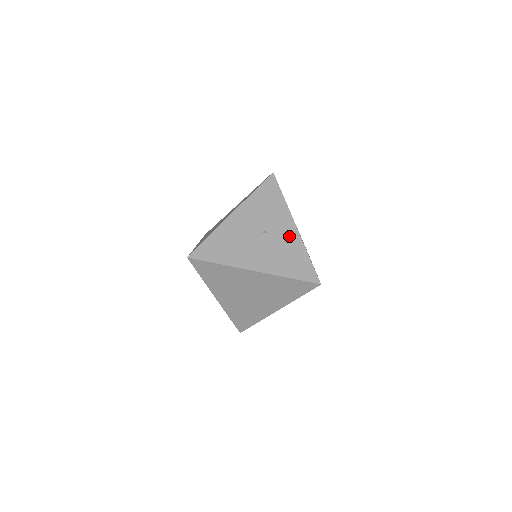
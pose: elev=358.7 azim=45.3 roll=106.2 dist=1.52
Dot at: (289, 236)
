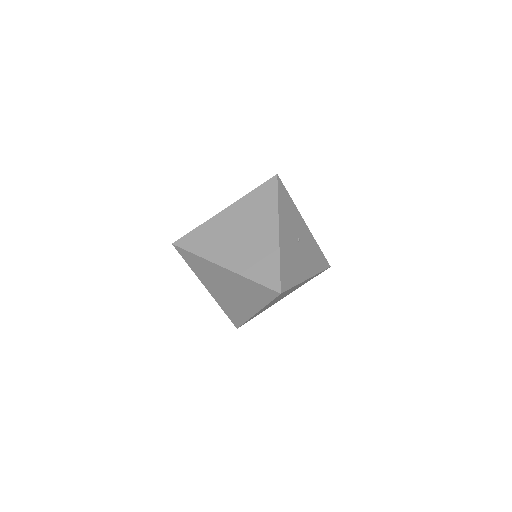
Dot at: (307, 235)
